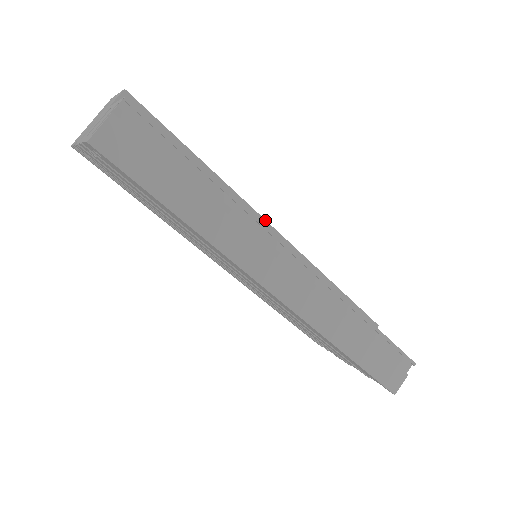
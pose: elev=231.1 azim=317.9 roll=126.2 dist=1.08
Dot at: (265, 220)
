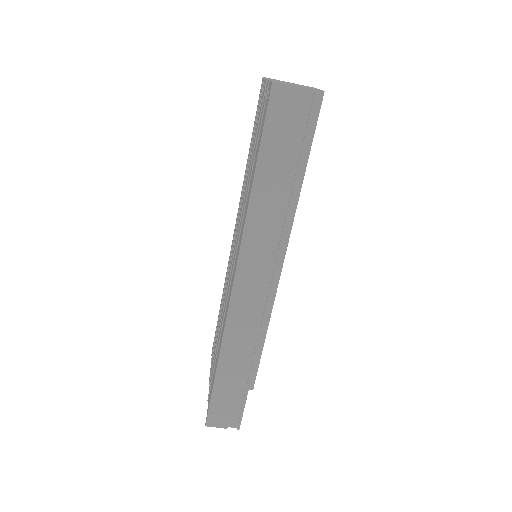
Dot at: occluded
